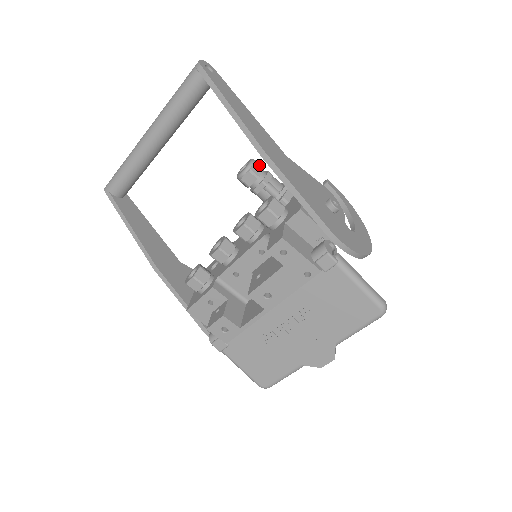
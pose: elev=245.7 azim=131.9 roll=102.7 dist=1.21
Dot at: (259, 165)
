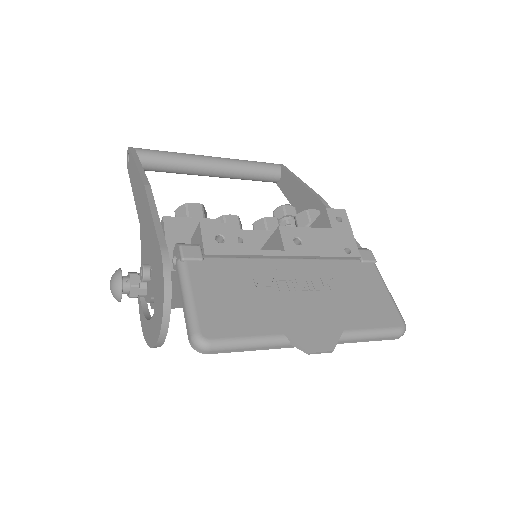
Dot at: occluded
